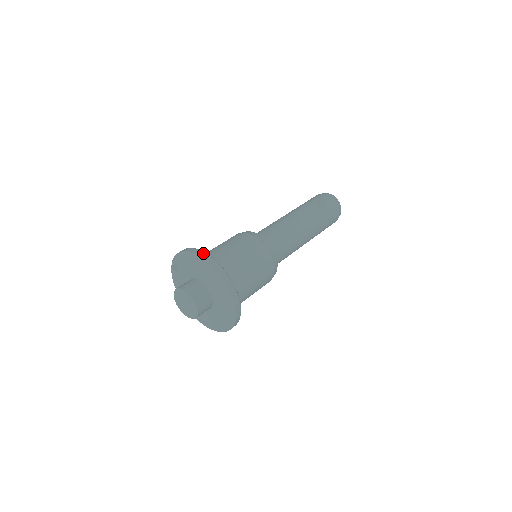
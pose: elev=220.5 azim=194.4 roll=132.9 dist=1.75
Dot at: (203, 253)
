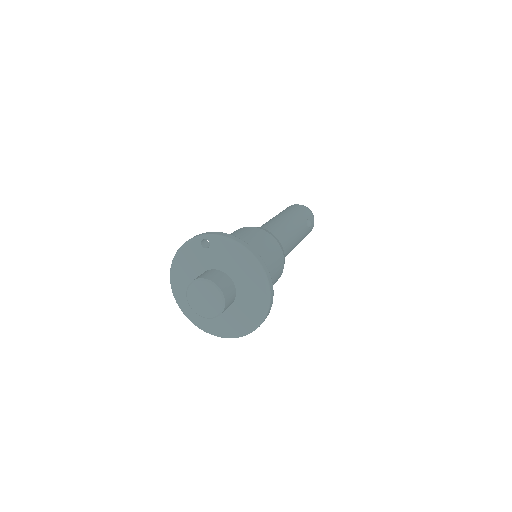
Dot at: (265, 265)
